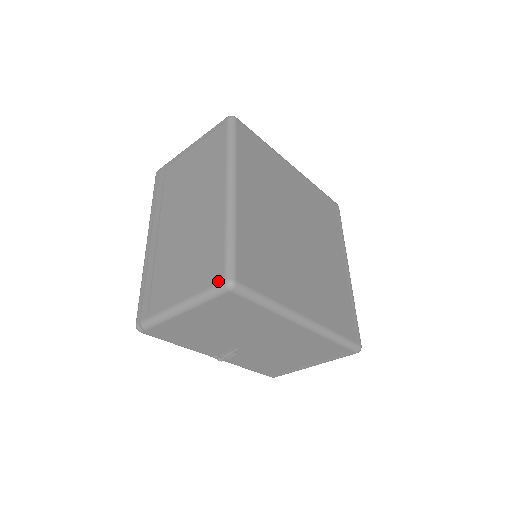
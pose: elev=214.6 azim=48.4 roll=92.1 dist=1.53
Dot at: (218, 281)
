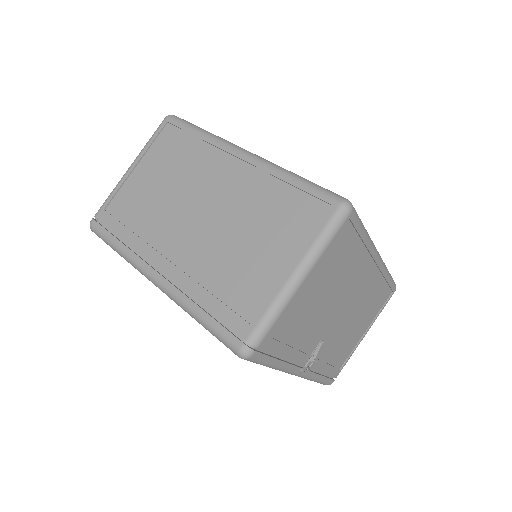
Dot at: (332, 210)
